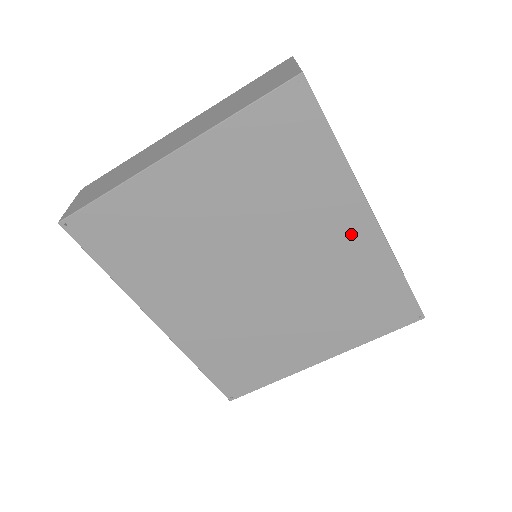
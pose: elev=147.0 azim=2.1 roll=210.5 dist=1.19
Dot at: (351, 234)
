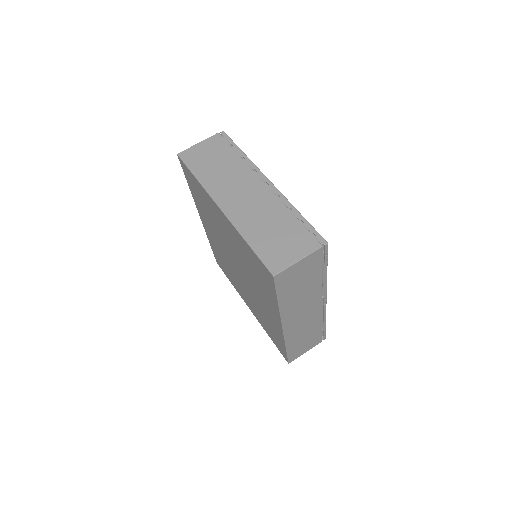
Dot at: (273, 316)
